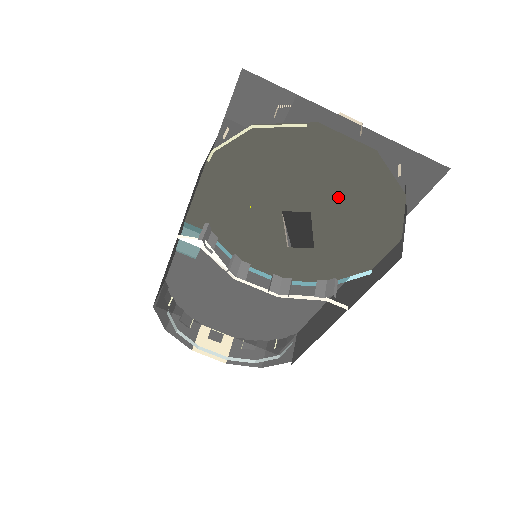
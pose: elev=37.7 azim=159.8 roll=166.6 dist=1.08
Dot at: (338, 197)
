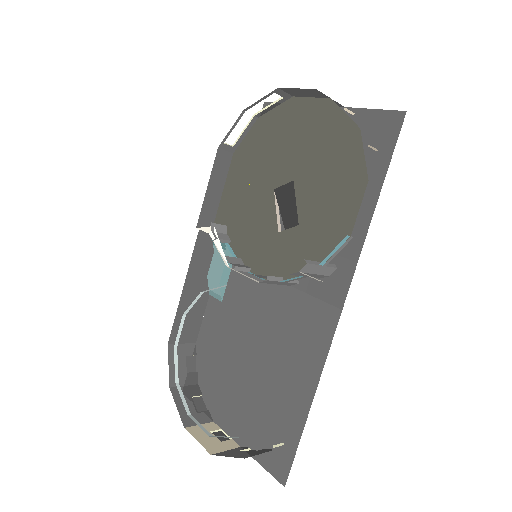
Dot at: (311, 155)
